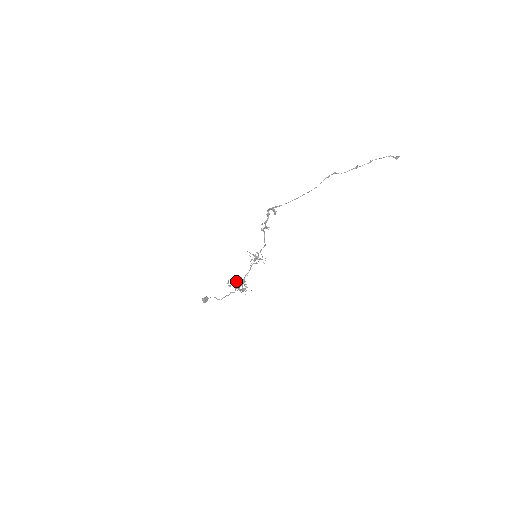
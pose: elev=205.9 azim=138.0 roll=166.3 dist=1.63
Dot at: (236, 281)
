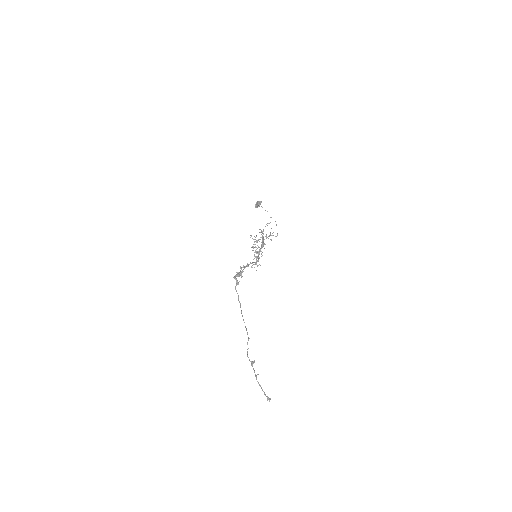
Dot at: (262, 233)
